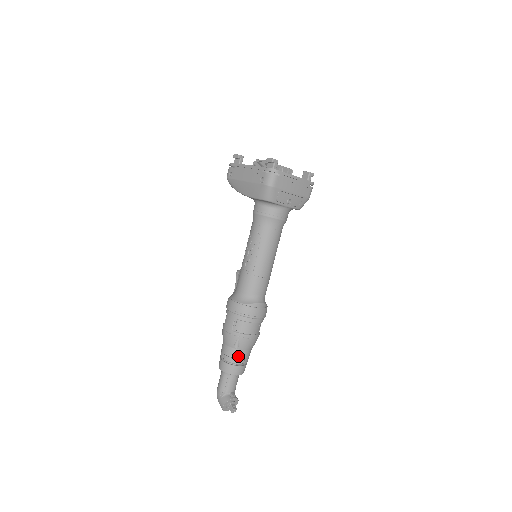
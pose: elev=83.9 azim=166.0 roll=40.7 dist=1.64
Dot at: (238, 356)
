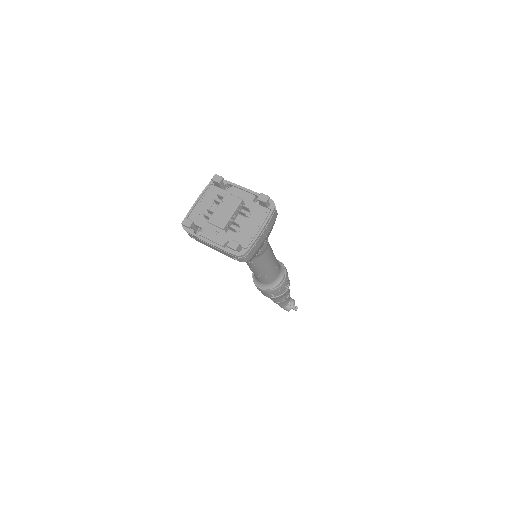
Dot at: (283, 299)
